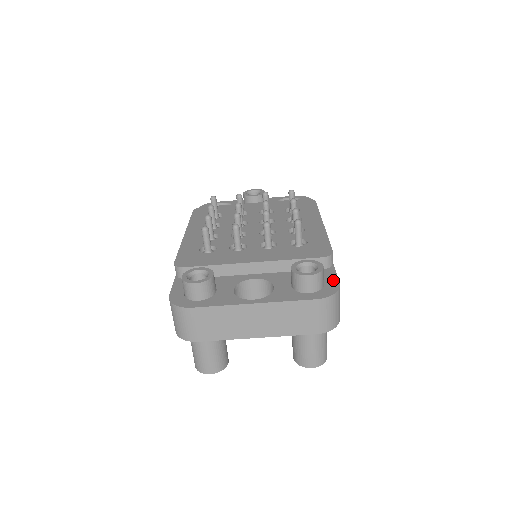
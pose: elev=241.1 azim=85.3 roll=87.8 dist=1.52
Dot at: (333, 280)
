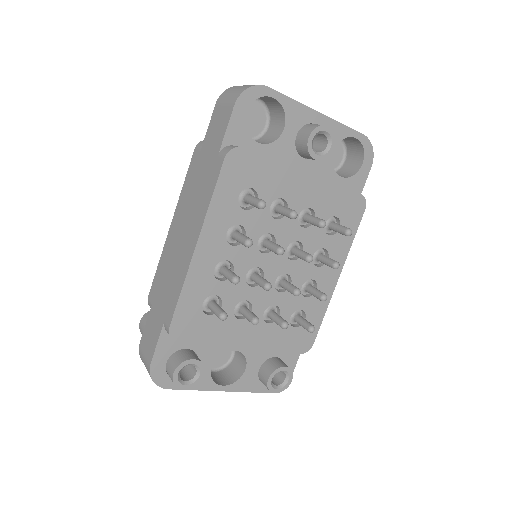
Dot at: (291, 368)
